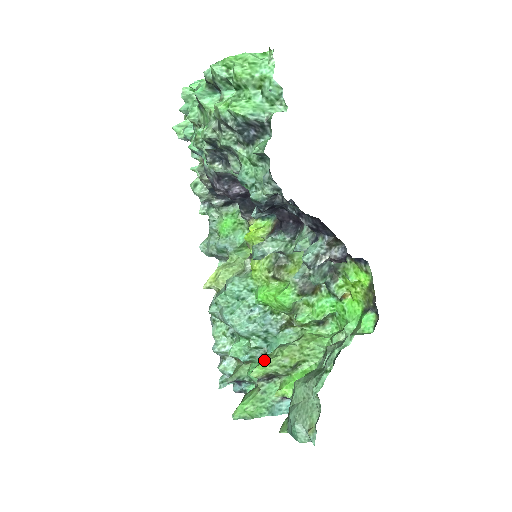
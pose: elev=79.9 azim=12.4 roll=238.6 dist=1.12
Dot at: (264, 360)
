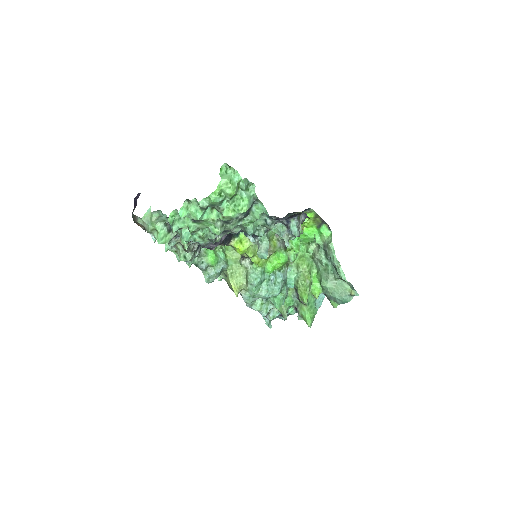
Dot at: (300, 292)
